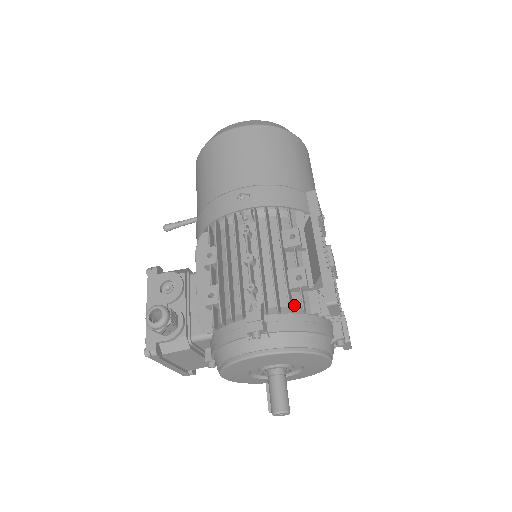
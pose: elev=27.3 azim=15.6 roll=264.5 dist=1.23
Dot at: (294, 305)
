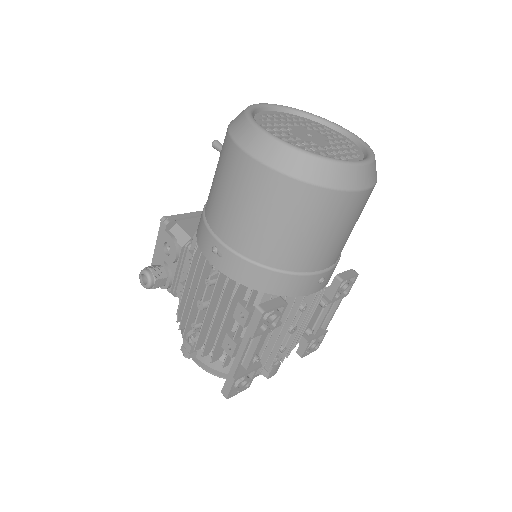
Dot at: (224, 354)
